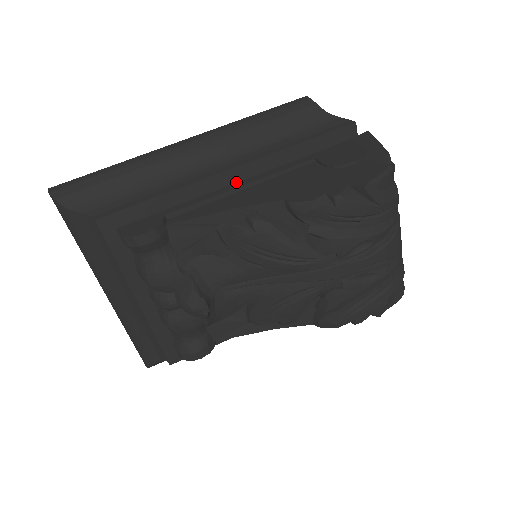
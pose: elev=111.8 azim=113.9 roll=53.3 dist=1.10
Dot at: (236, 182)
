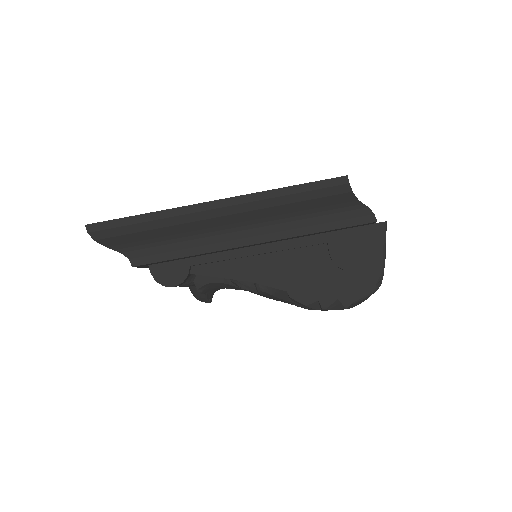
Dot at: (254, 245)
